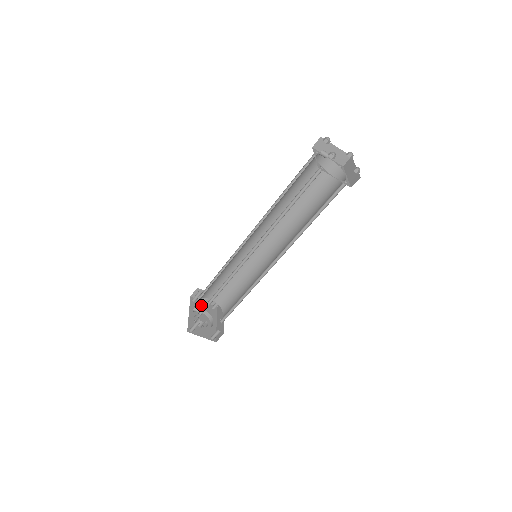
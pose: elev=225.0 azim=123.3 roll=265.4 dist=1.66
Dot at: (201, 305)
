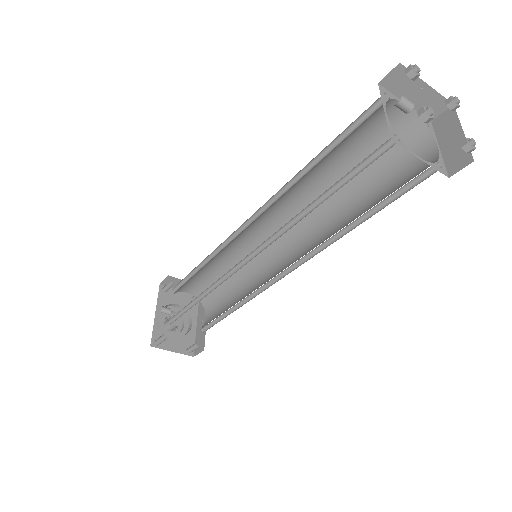
Dot at: (175, 297)
